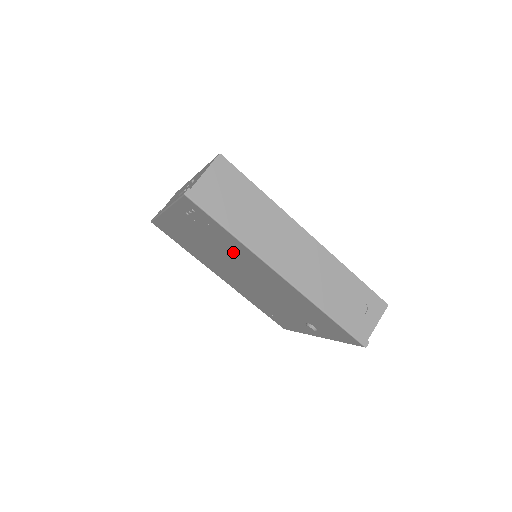
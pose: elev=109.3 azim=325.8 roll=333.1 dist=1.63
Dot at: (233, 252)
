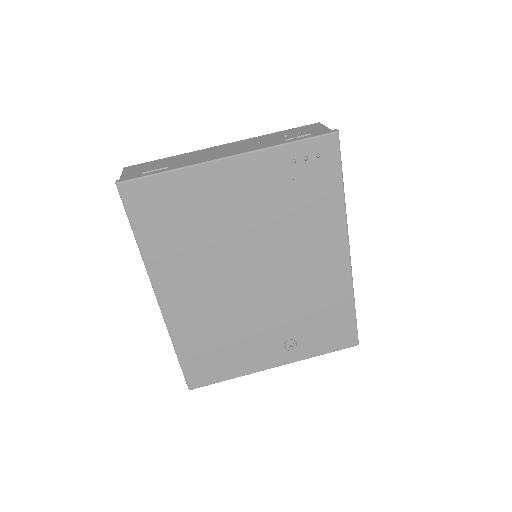
Dot at: (301, 224)
